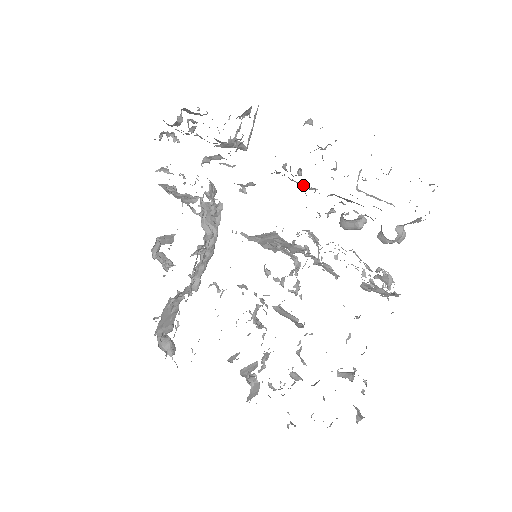
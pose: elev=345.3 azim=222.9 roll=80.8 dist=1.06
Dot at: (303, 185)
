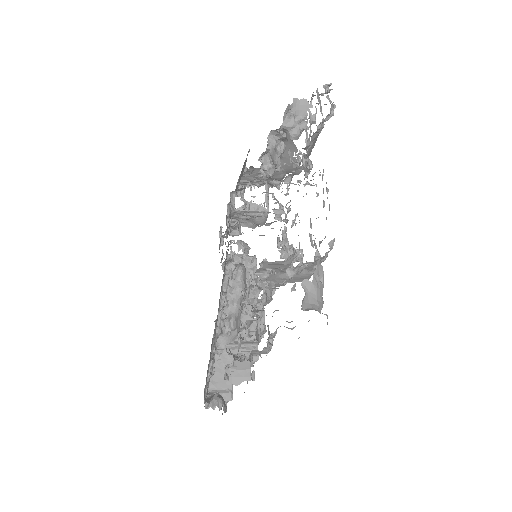
Dot at: occluded
